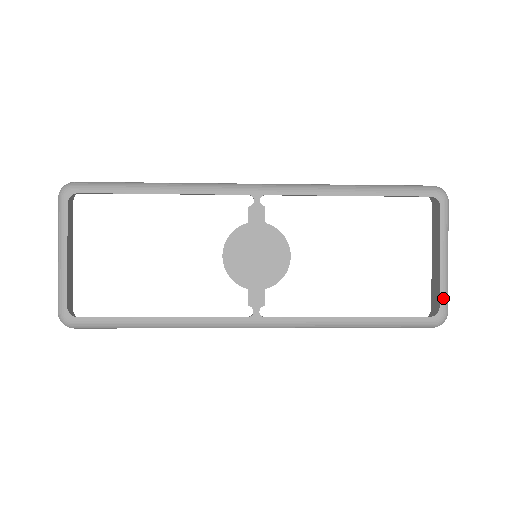
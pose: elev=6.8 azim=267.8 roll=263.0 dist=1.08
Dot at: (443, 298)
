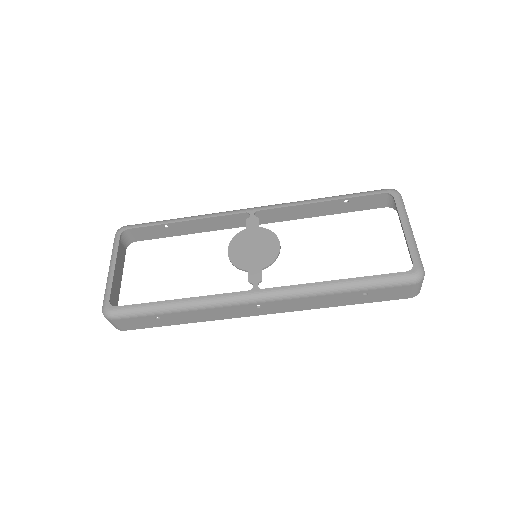
Dot at: (414, 256)
